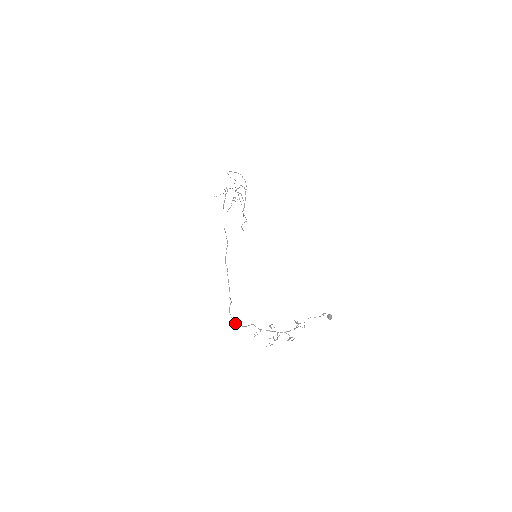
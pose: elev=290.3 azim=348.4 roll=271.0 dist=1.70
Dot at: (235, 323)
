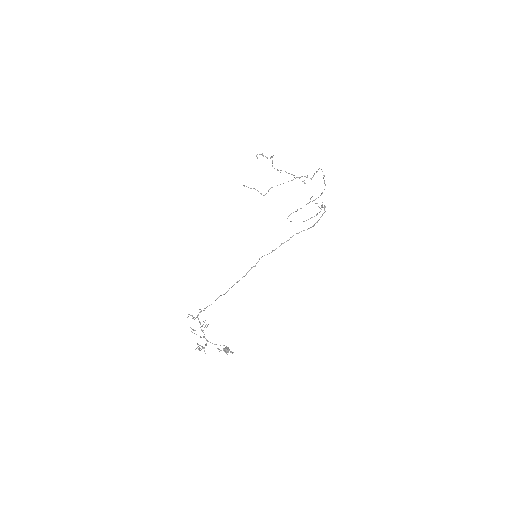
Dot at: occluded
